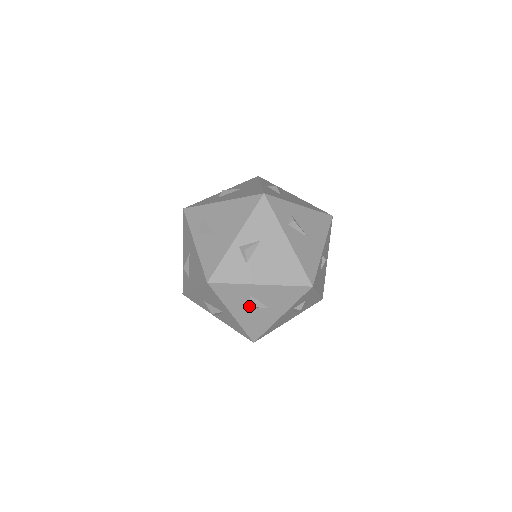
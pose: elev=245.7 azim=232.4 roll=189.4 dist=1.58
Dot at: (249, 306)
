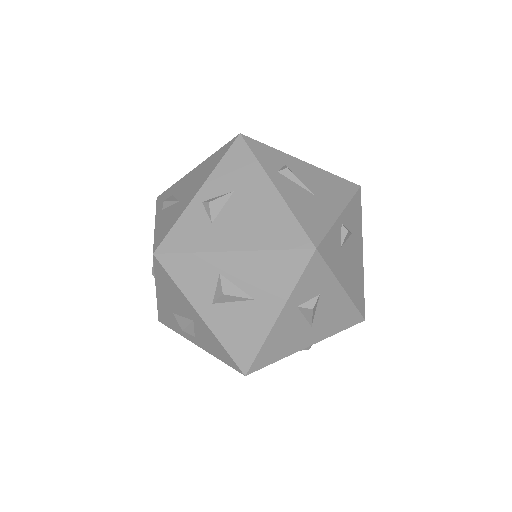
Dot at: (220, 294)
